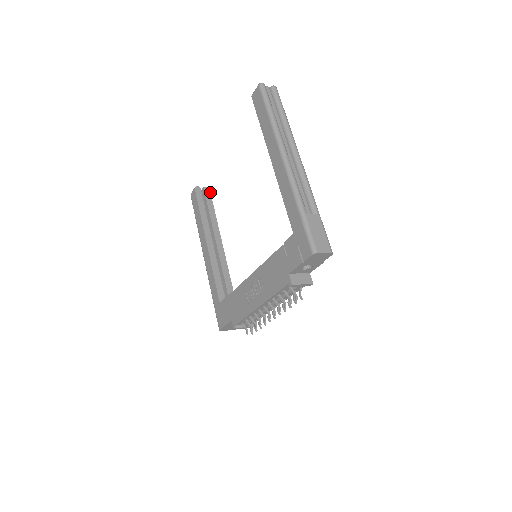
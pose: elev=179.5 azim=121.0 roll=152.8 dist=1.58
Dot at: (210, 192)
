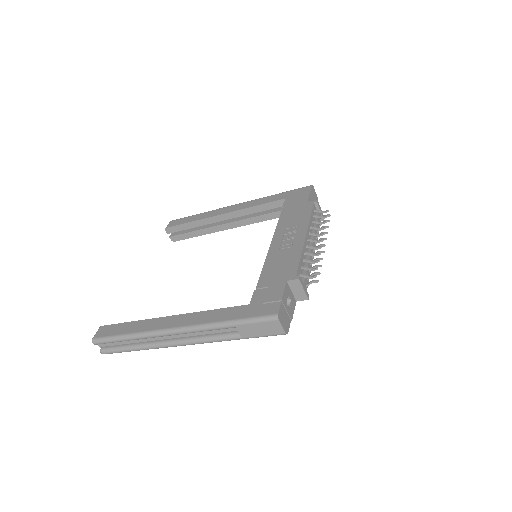
Dot at: occluded
